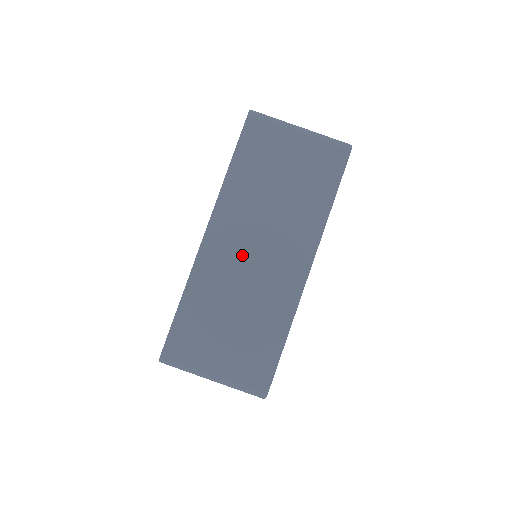
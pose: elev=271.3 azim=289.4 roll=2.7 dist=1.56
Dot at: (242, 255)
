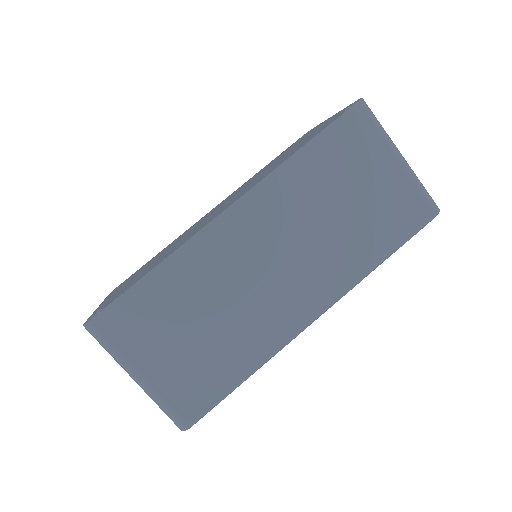
Dot at: (254, 259)
